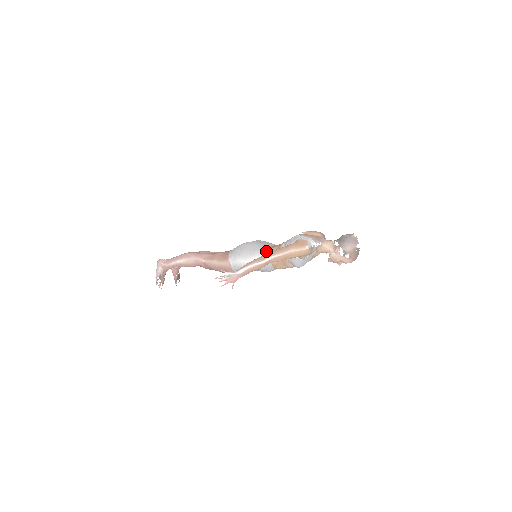
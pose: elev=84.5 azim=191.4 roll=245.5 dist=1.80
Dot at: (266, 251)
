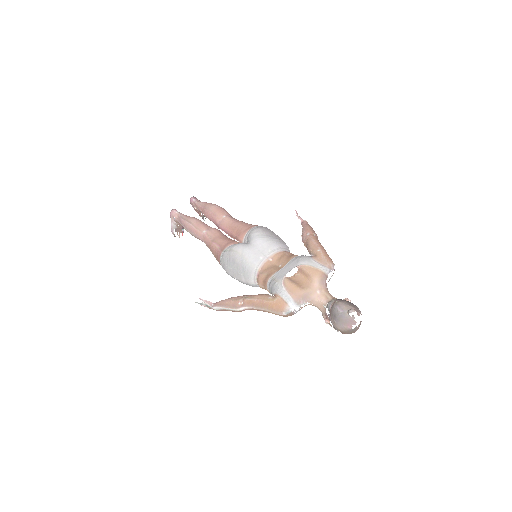
Dot at: (254, 275)
